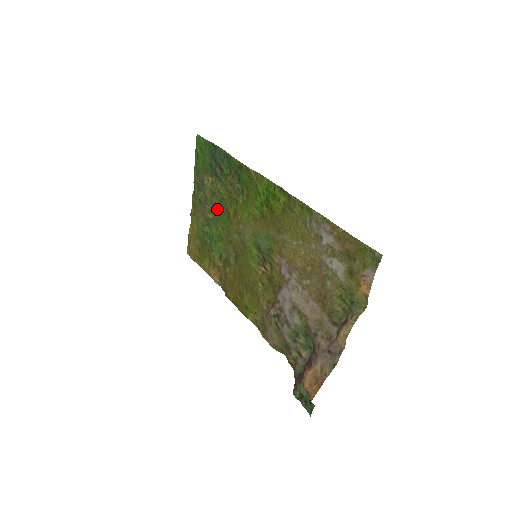
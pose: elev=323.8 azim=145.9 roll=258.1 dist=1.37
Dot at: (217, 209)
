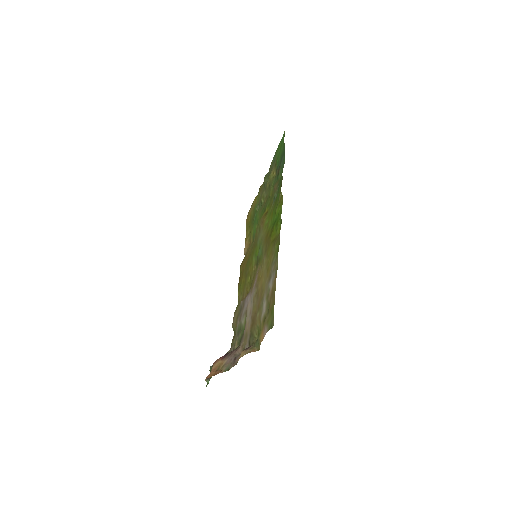
Dot at: (266, 200)
